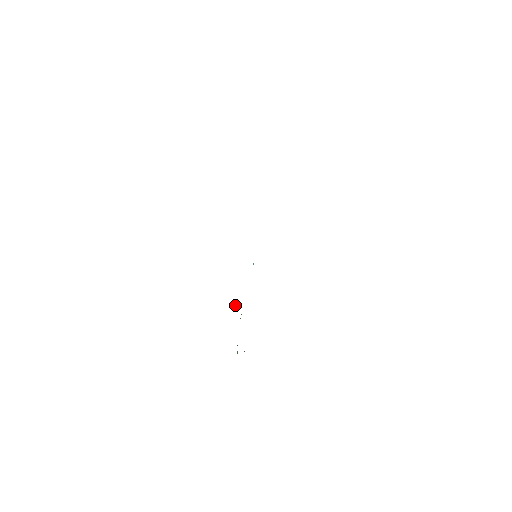
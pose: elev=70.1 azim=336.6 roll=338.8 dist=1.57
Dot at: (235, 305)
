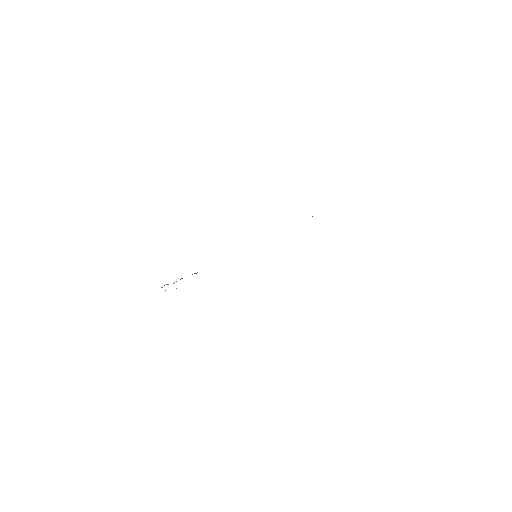
Dot at: occluded
